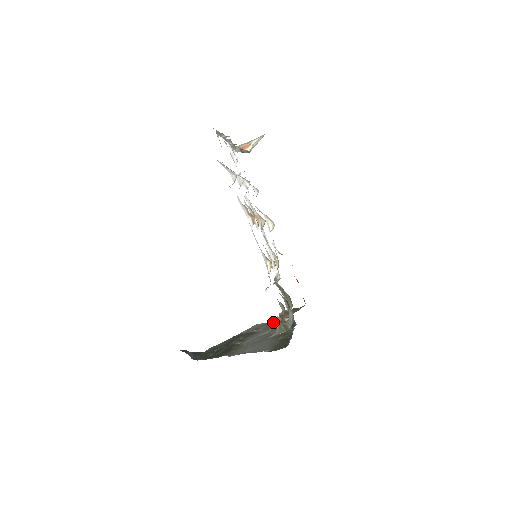
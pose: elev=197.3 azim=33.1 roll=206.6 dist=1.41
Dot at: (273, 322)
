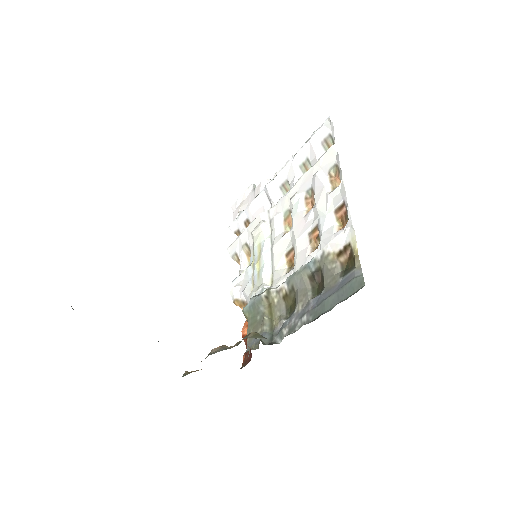
Dot at: occluded
